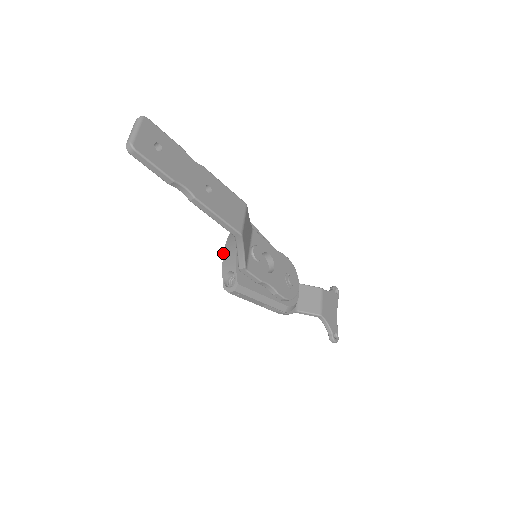
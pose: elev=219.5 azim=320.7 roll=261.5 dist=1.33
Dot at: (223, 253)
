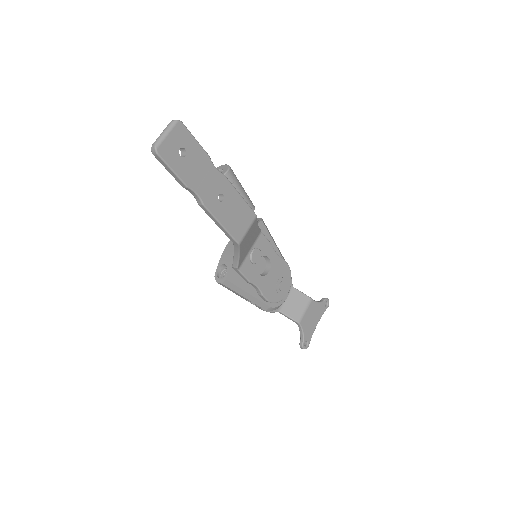
Dot at: (227, 244)
